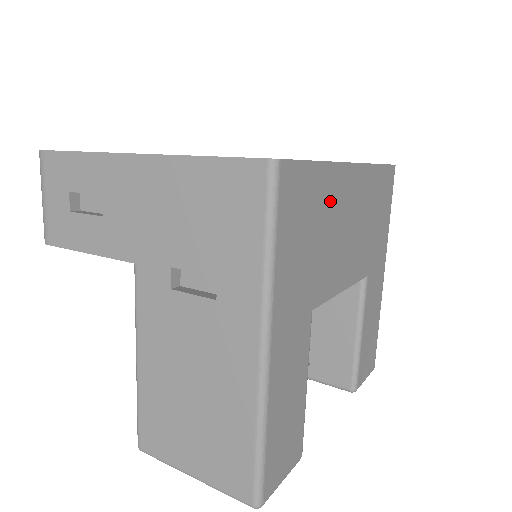
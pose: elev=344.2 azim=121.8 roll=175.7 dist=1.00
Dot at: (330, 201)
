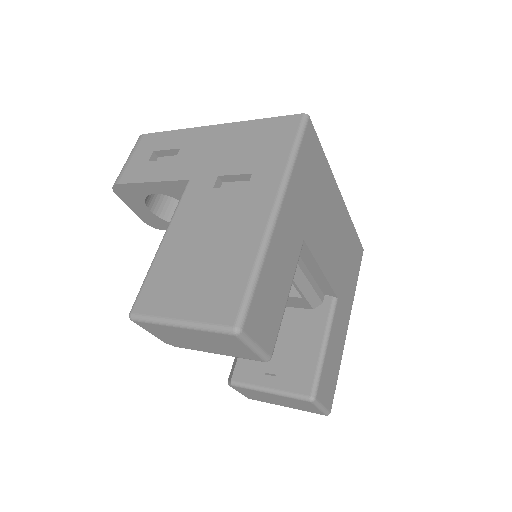
Dot at: (326, 190)
